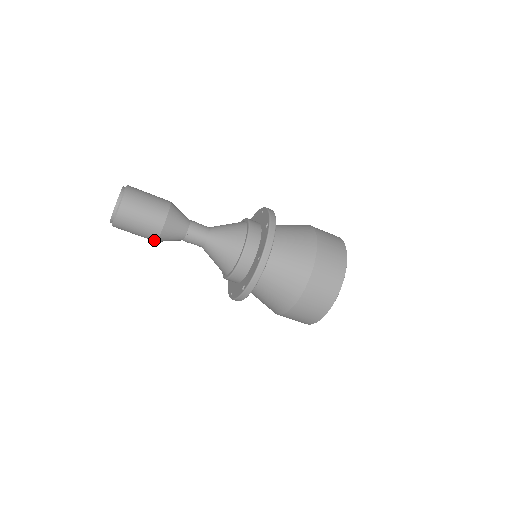
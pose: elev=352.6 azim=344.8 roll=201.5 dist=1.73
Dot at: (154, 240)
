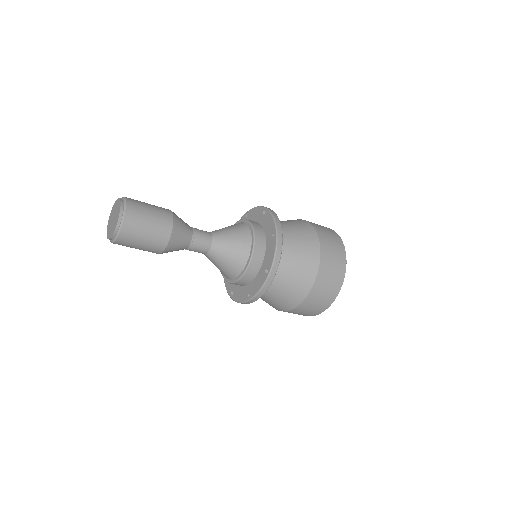
Dot at: occluded
